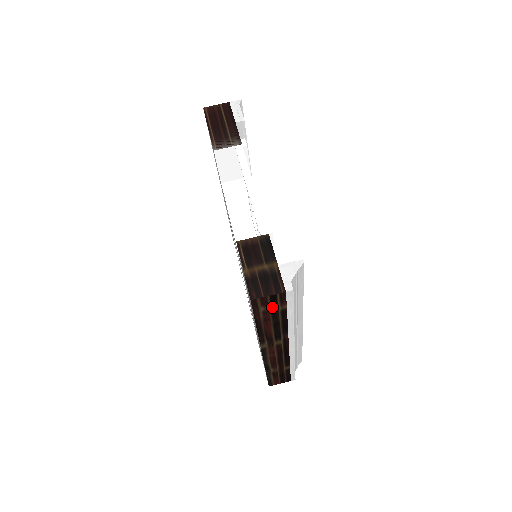
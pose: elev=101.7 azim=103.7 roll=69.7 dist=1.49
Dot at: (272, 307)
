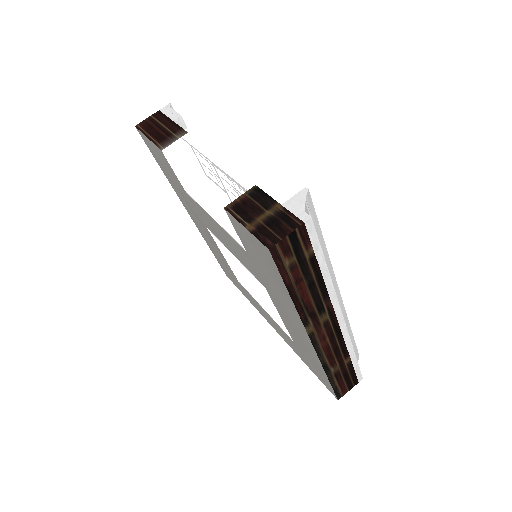
Dot at: (297, 256)
